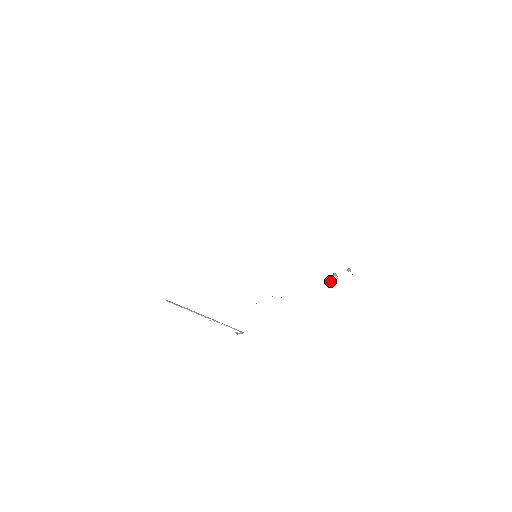
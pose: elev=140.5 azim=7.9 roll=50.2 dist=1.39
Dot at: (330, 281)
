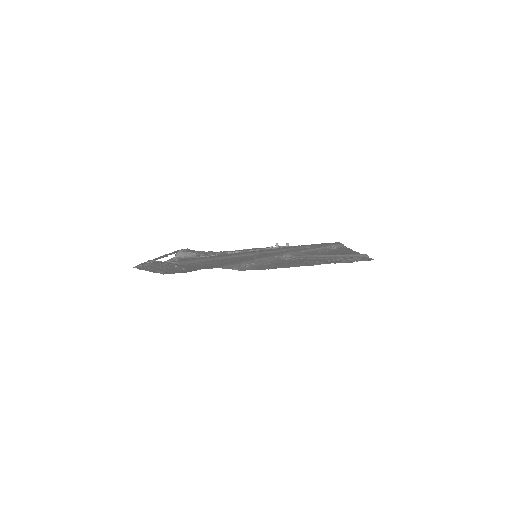
Dot at: (271, 248)
